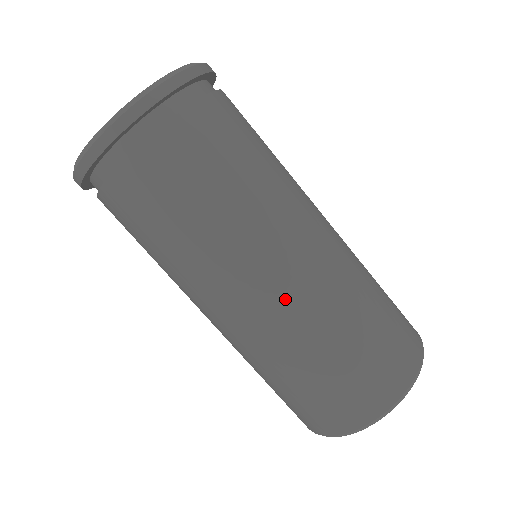
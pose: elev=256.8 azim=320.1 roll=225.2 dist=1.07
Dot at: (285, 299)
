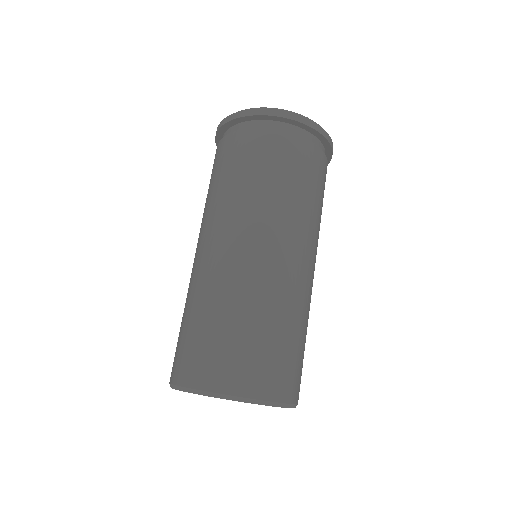
Dot at: (259, 265)
